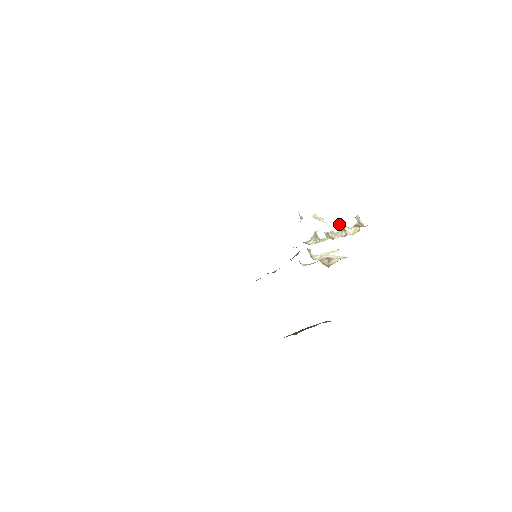
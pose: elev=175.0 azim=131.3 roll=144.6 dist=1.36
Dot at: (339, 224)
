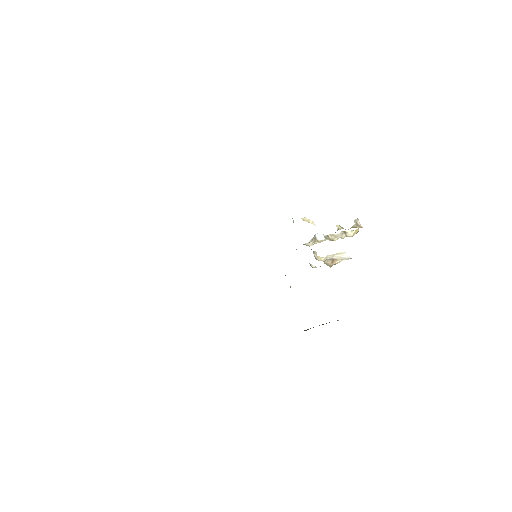
Dot at: (336, 226)
